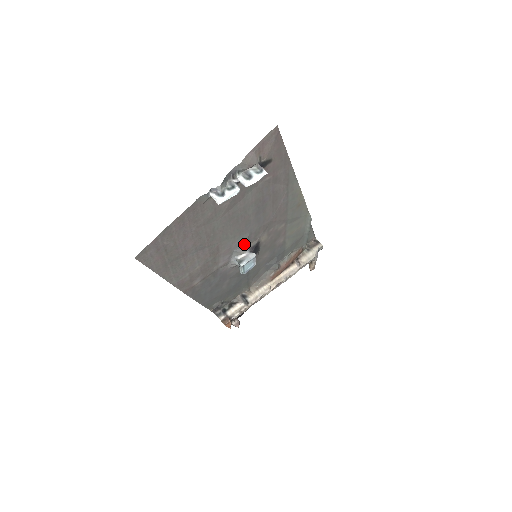
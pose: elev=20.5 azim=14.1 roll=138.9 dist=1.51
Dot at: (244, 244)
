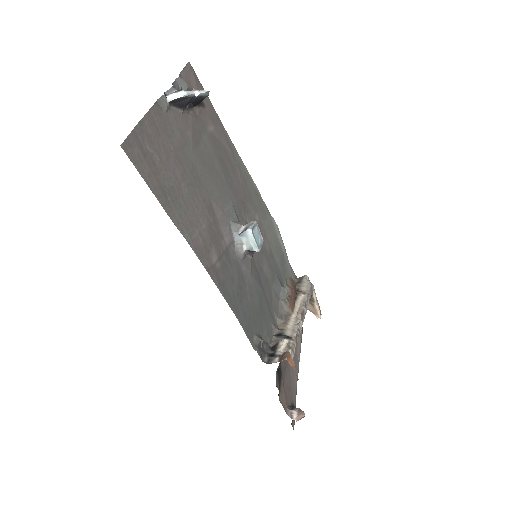
Dot at: (235, 217)
